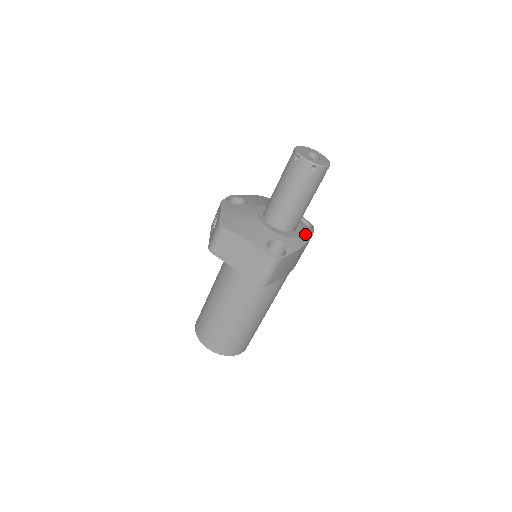
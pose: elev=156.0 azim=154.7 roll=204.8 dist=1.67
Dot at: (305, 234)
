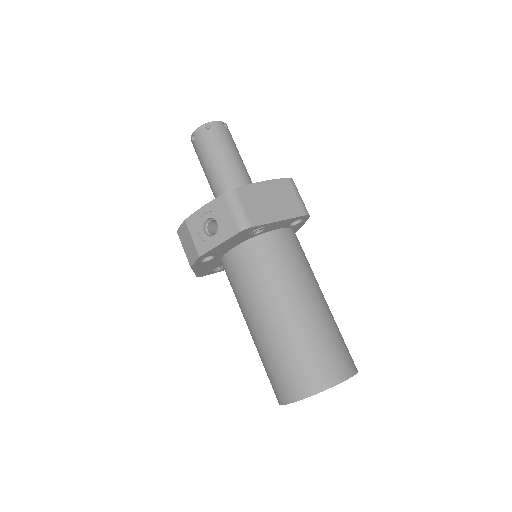
Dot at: occluded
